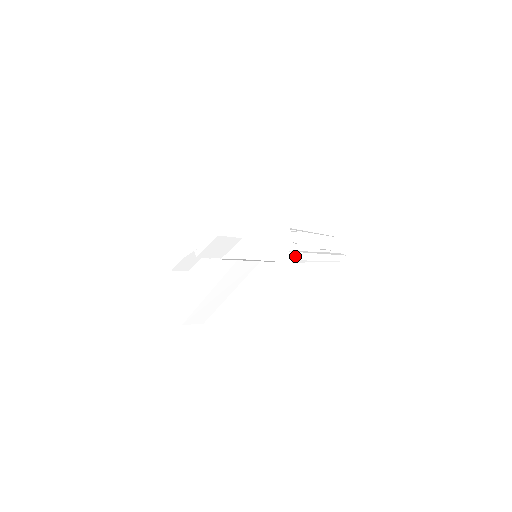
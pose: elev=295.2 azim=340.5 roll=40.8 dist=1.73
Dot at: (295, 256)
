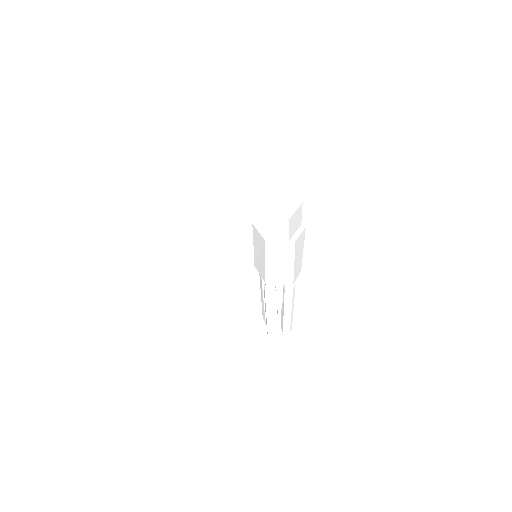
Dot at: (273, 292)
